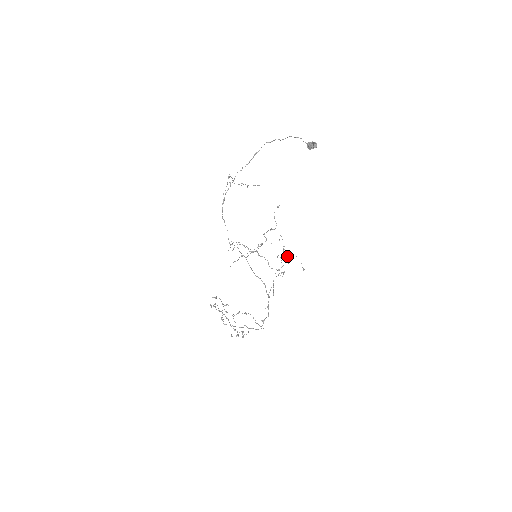
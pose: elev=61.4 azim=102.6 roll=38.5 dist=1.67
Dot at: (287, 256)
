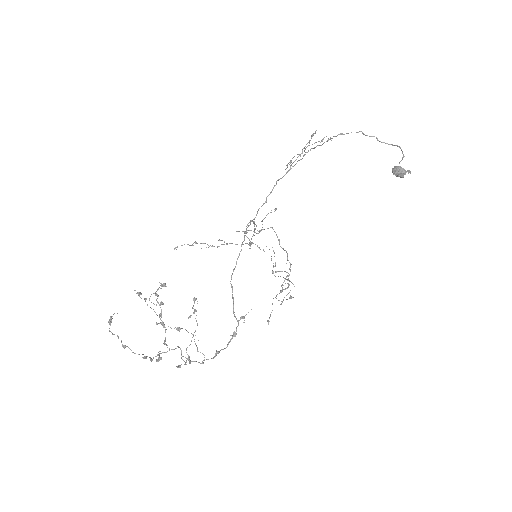
Dot at: occluded
